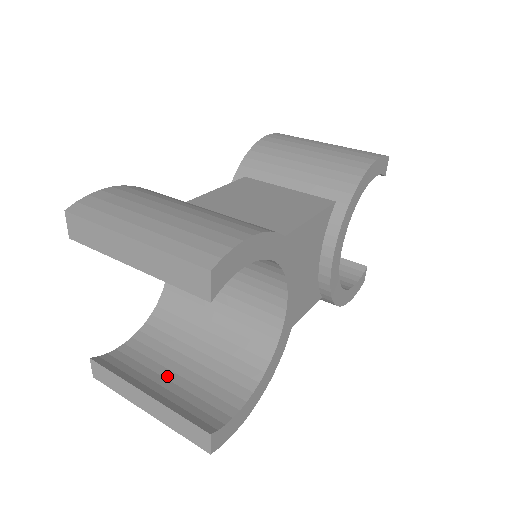
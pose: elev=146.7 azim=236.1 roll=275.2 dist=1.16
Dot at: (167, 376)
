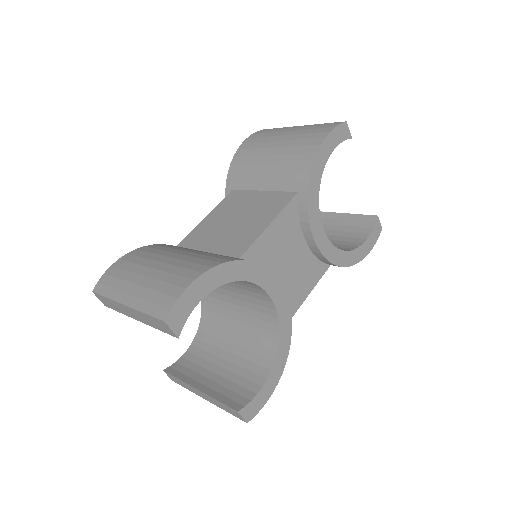
Dot at: (214, 370)
